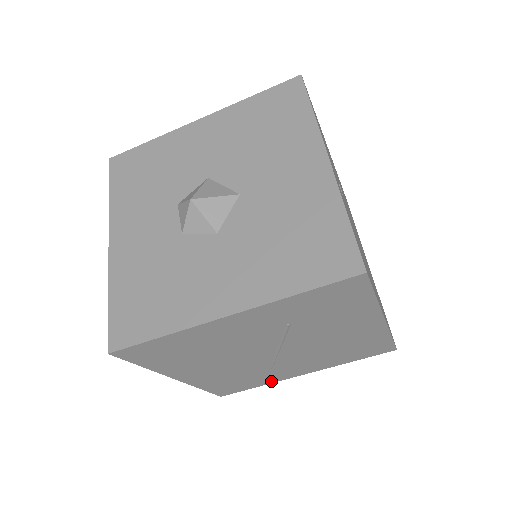
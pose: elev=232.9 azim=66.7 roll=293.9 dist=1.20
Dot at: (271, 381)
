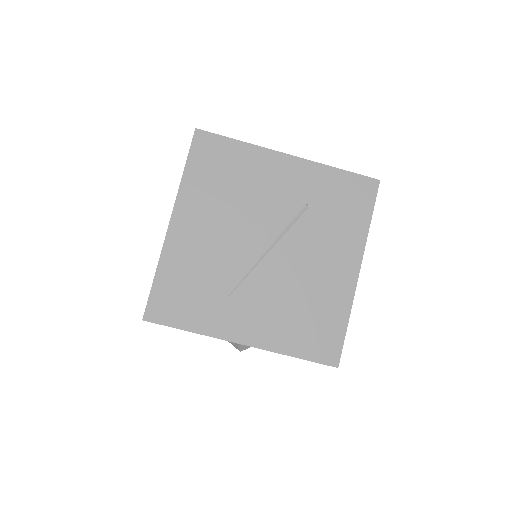
Dot at: (208, 328)
